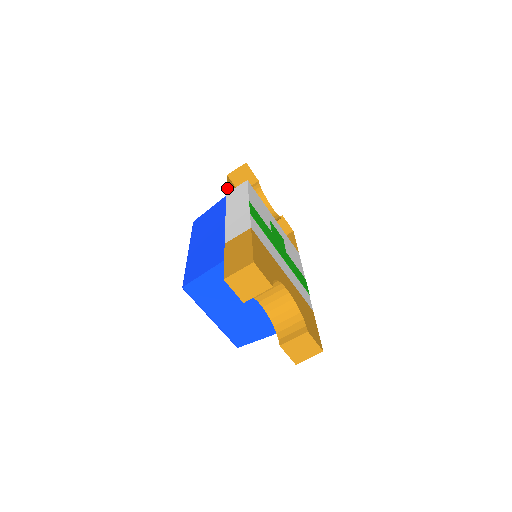
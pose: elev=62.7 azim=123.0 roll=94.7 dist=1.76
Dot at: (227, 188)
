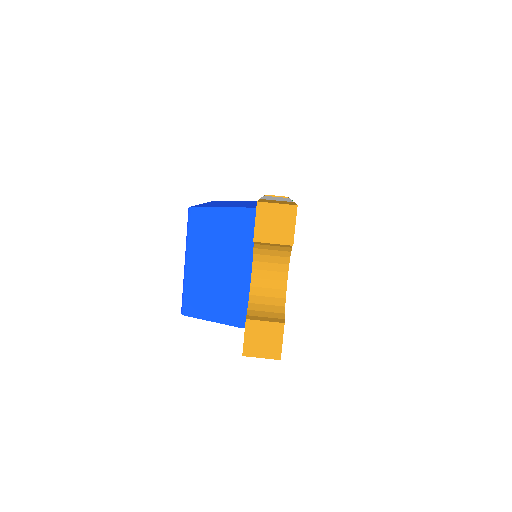
Dot at: occluded
